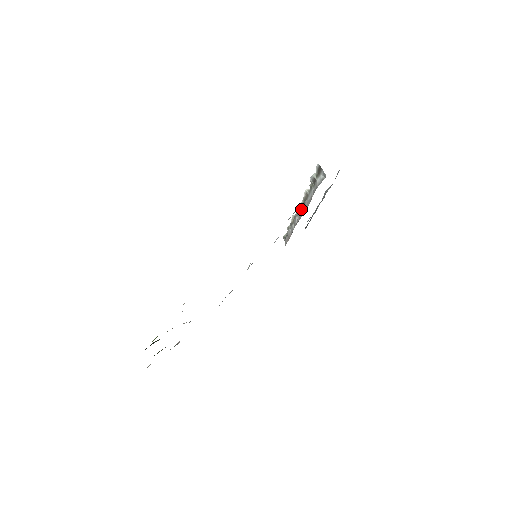
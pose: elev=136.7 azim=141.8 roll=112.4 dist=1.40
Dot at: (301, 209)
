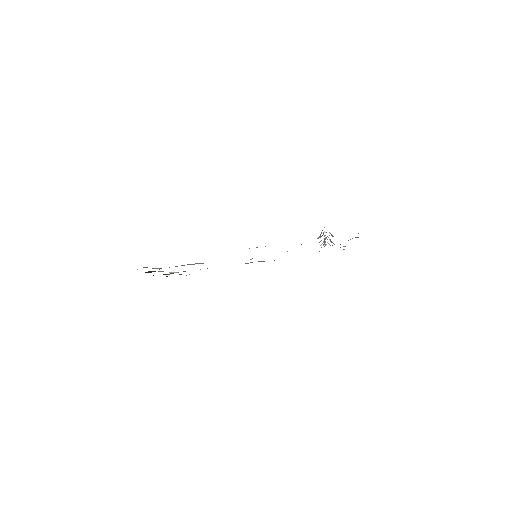
Dot at: occluded
